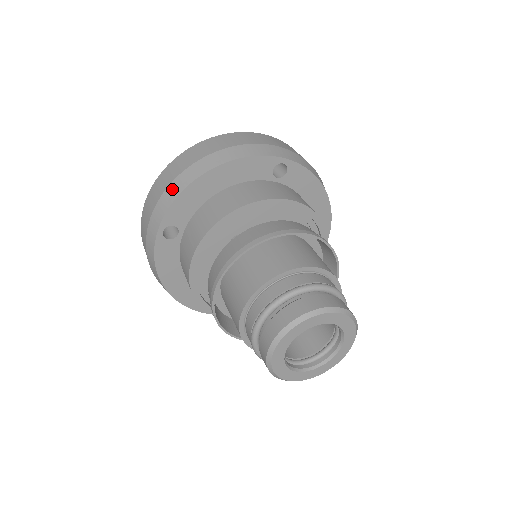
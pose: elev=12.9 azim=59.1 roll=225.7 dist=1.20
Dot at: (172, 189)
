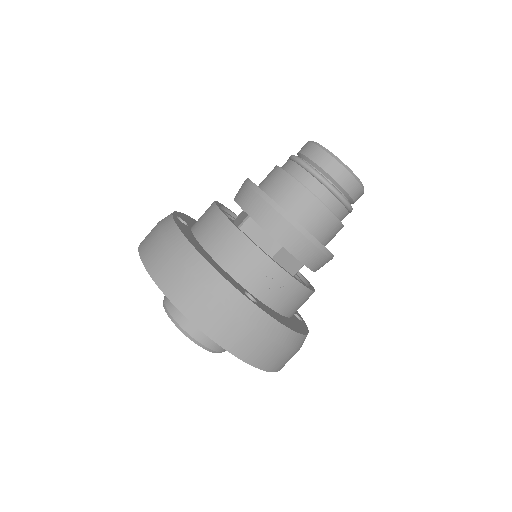
Dot at: occluded
